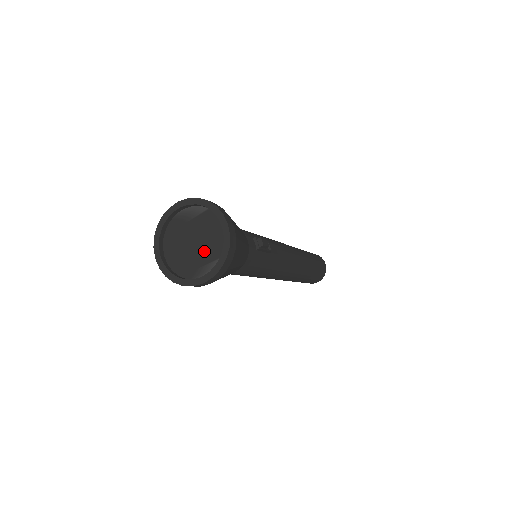
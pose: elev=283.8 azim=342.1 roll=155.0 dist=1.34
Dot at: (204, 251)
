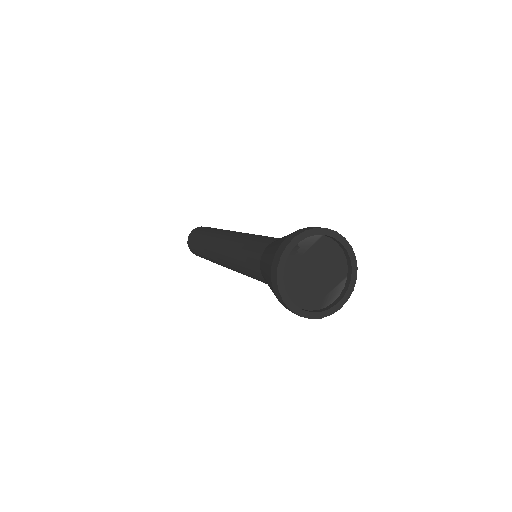
Dot at: (327, 278)
